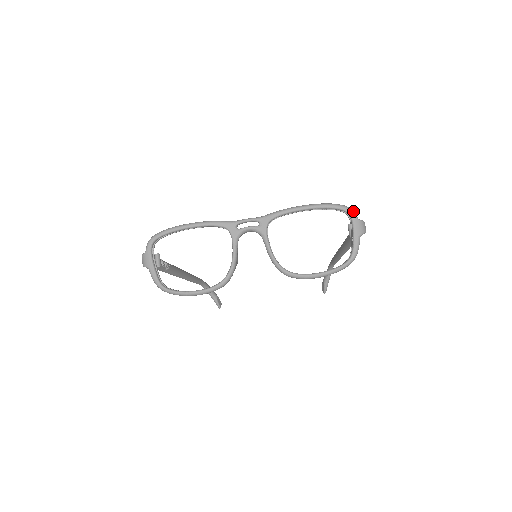
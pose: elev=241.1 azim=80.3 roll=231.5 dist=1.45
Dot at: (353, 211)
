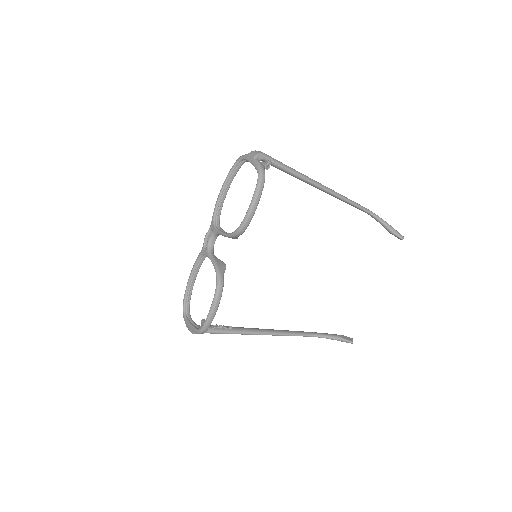
Dot at: (243, 155)
